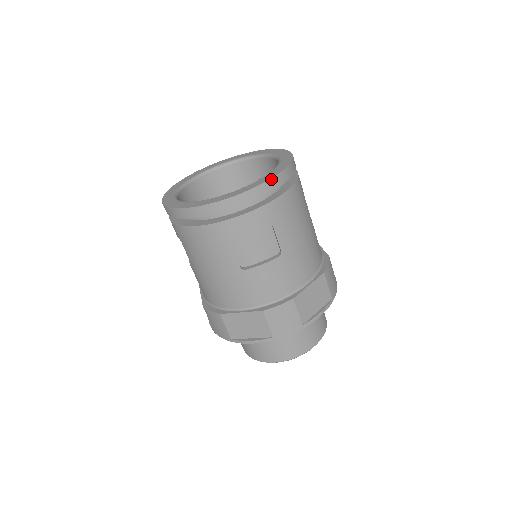
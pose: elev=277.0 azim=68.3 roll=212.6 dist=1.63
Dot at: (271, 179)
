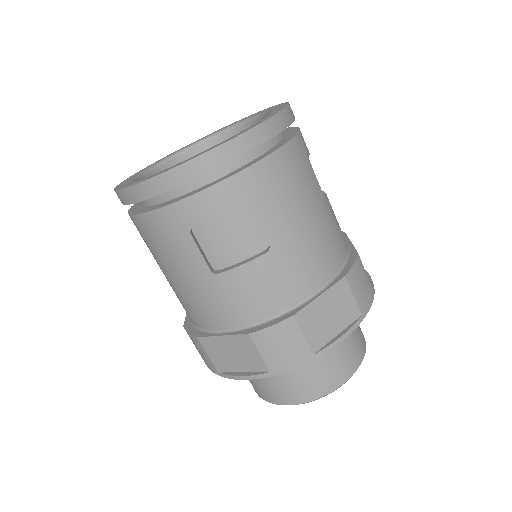
Dot at: (241, 135)
